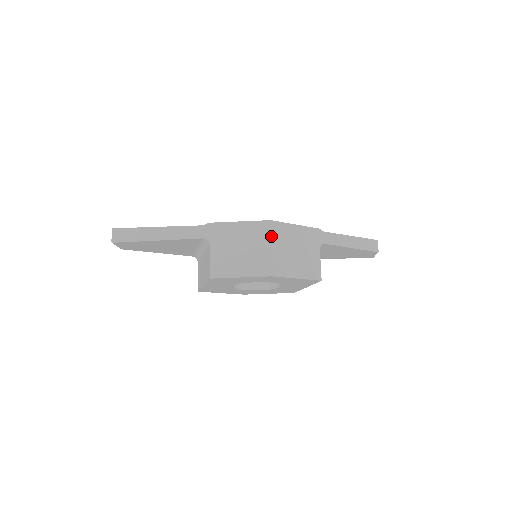
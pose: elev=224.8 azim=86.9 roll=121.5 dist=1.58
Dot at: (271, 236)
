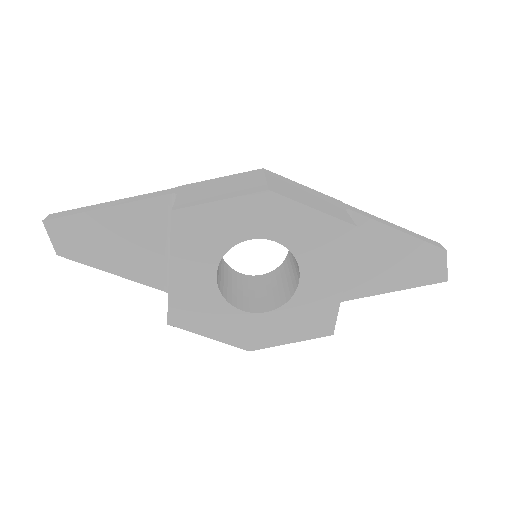
Dot at: (264, 174)
